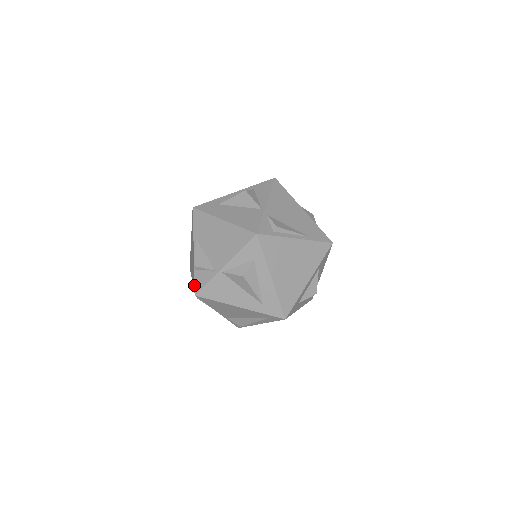
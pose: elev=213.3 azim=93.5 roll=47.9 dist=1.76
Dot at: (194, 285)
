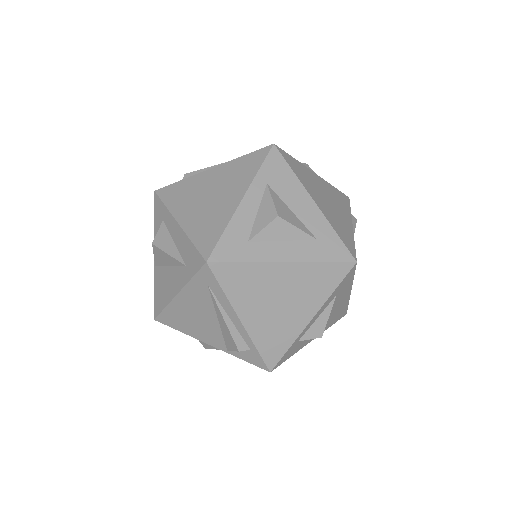
Dot at: occluded
